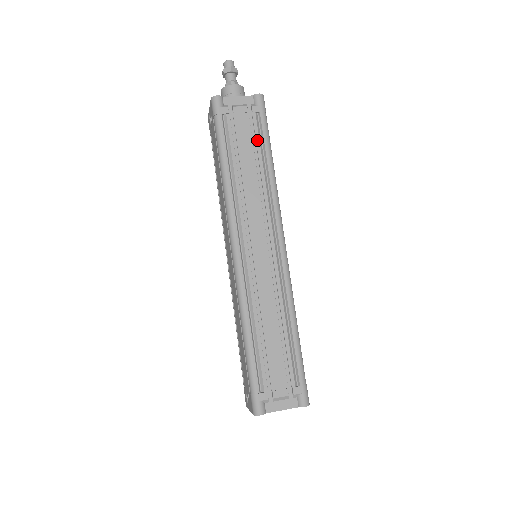
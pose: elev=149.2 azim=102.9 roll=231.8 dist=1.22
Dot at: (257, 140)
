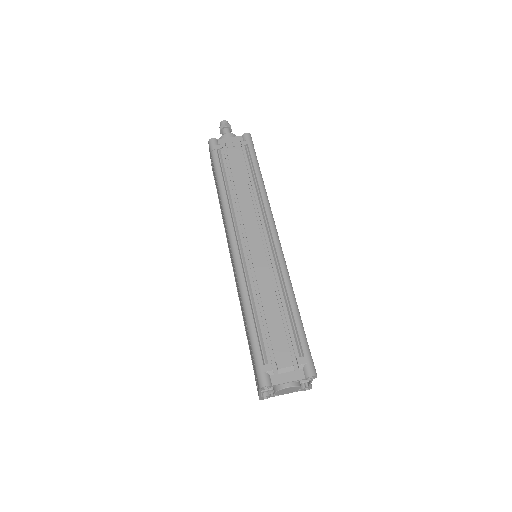
Dot at: (247, 163)
